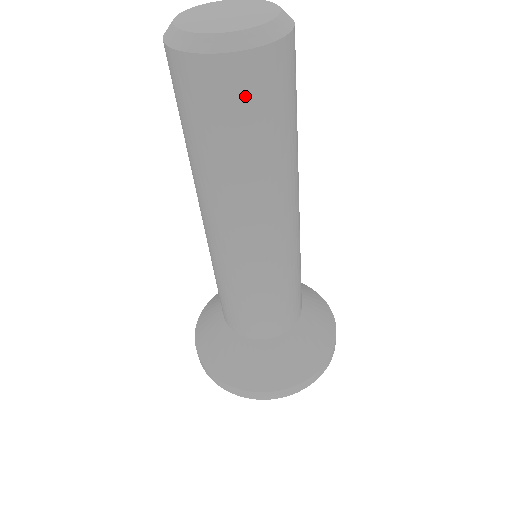
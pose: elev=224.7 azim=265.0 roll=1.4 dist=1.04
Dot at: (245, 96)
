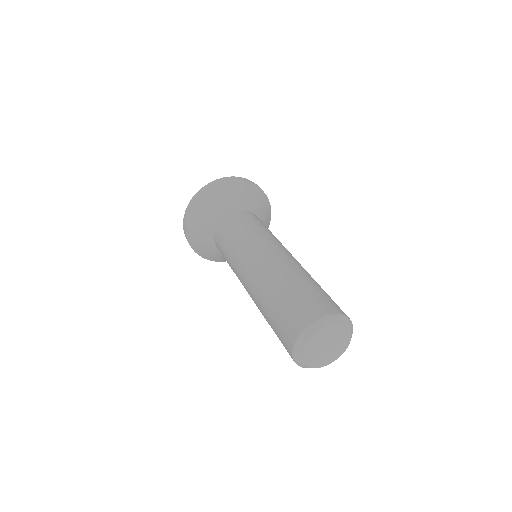
Dot at: occluded
